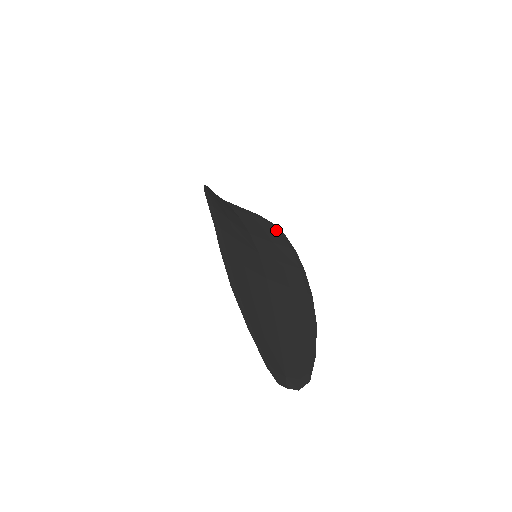
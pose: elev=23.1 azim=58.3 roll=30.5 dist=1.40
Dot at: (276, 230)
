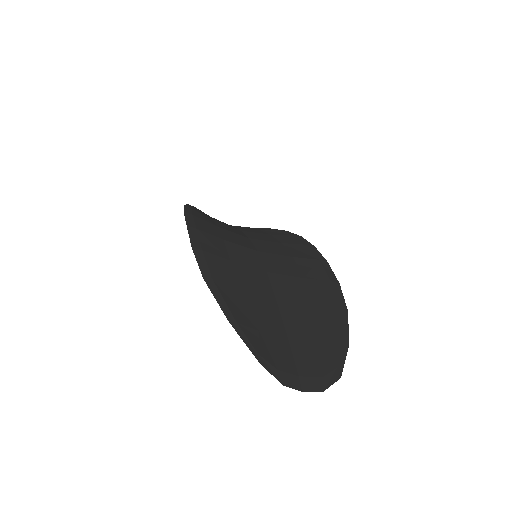
Dot at: (289, 234)
